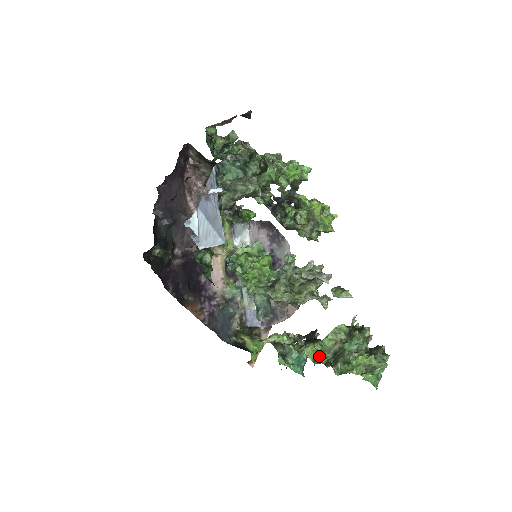
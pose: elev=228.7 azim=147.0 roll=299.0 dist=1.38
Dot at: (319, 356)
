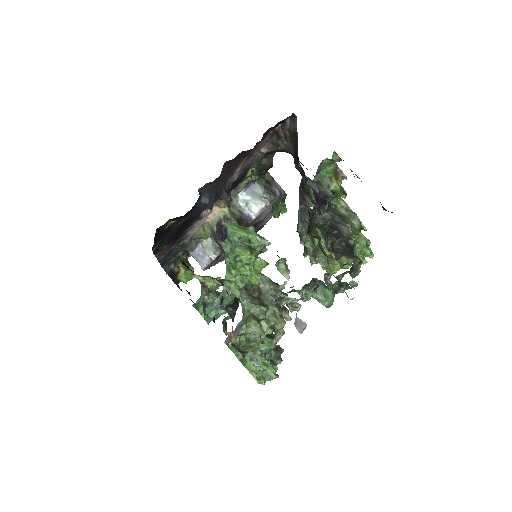
Dot at: (237, 343)
